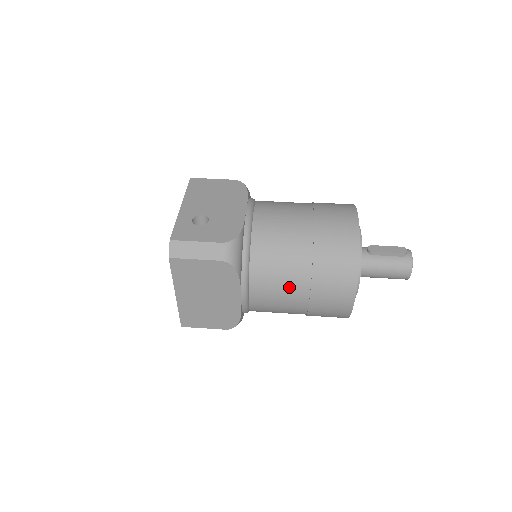
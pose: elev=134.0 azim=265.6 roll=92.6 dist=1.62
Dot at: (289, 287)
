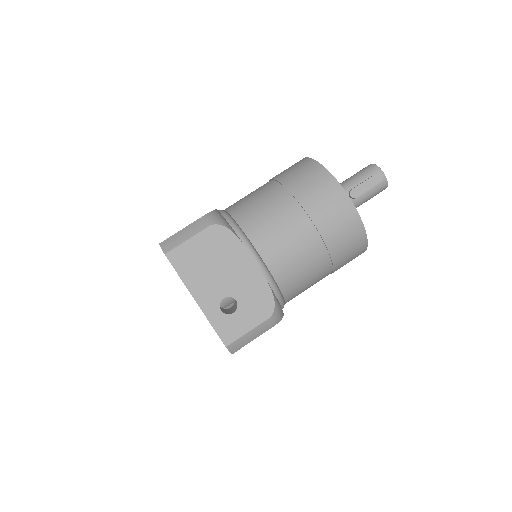
Dot at: occluded
